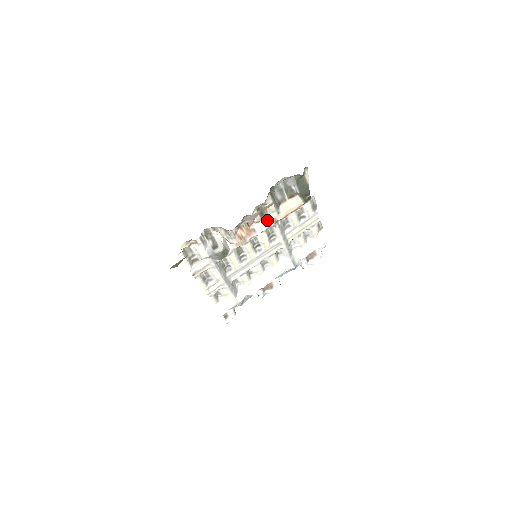
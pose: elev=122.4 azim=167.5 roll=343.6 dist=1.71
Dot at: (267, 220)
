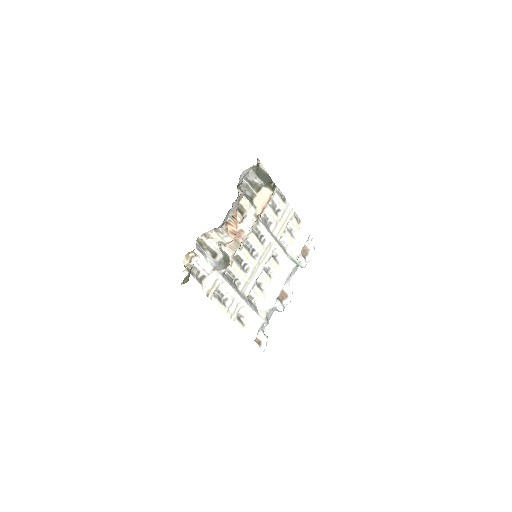
Dot at: (249, 218)
